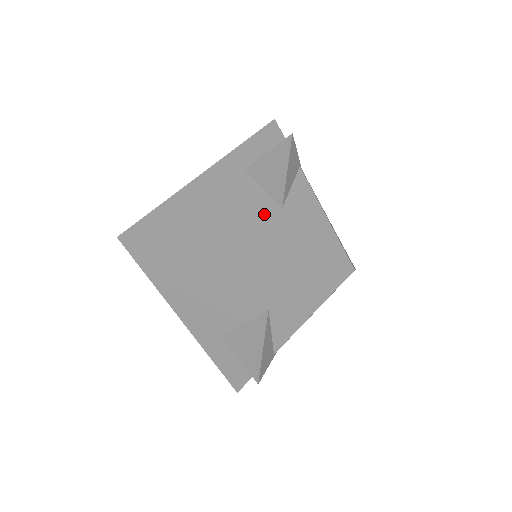
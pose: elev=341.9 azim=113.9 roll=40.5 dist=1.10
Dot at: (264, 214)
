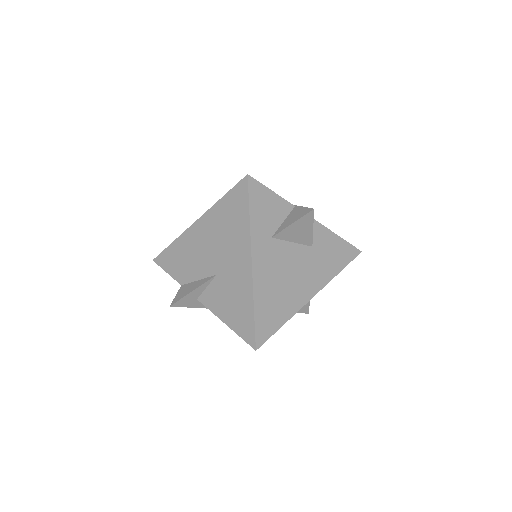
Dot at: (308, 259)
